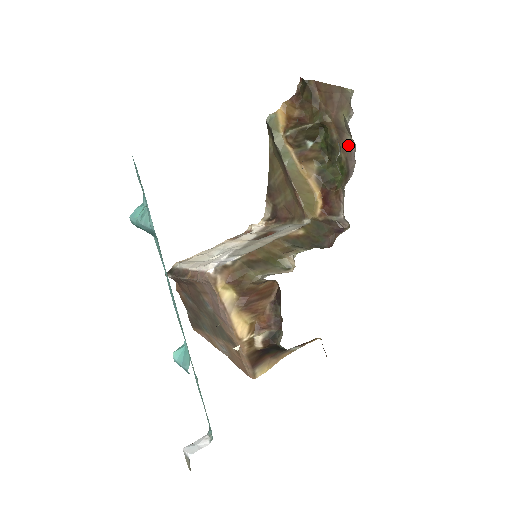
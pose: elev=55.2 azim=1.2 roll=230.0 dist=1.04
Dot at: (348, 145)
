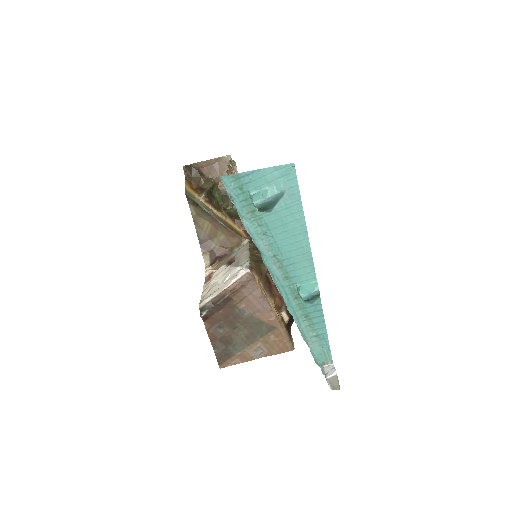
Dot at: occluded
